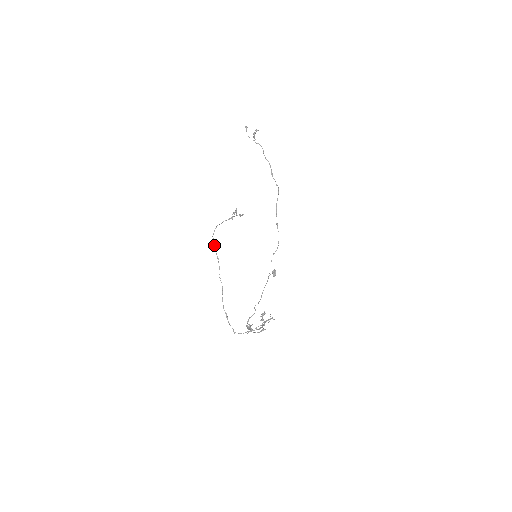
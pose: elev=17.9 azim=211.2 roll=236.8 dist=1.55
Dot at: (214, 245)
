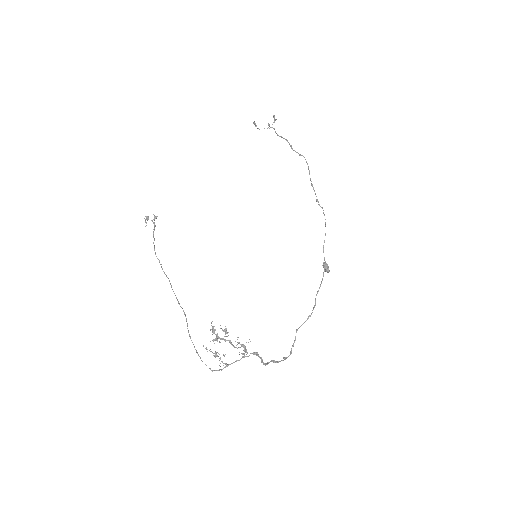
Dot at: occluded
